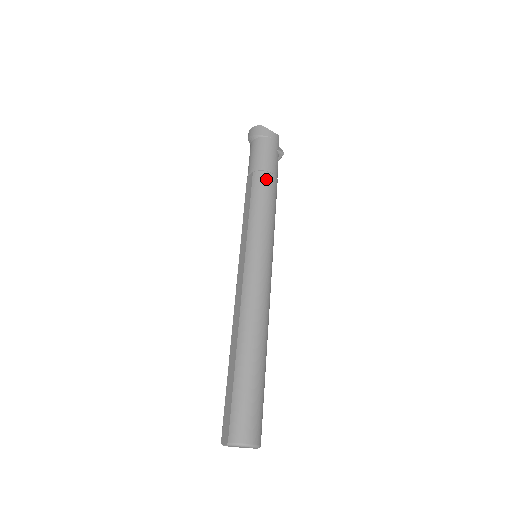
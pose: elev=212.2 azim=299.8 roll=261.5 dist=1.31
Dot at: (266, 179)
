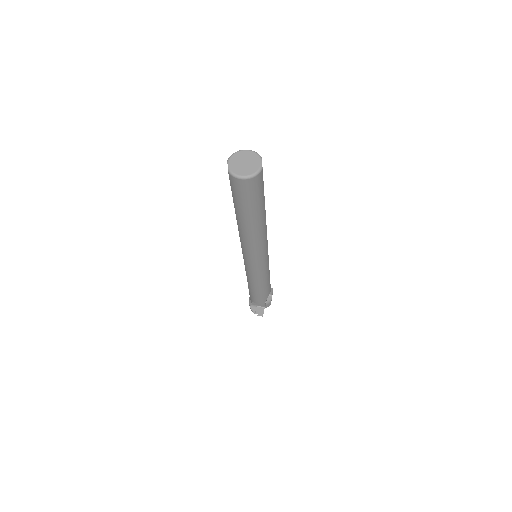
Dot at: occluded
